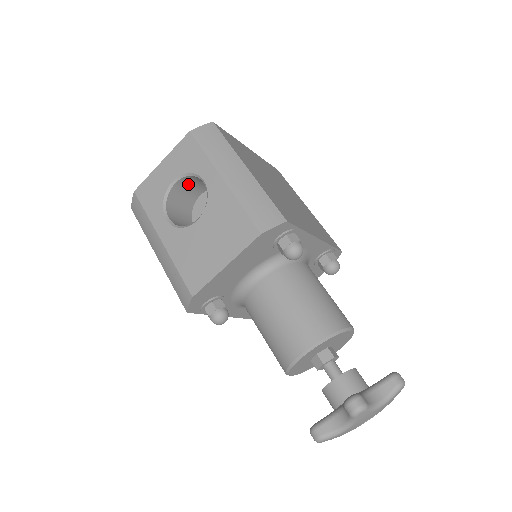
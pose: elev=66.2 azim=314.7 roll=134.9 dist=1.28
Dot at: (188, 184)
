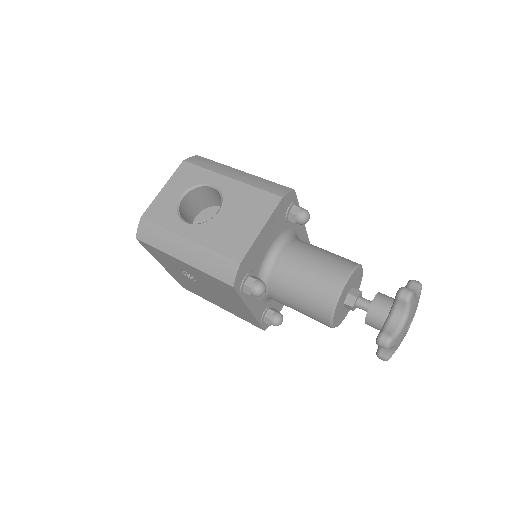
Dot at: (191, 201)
